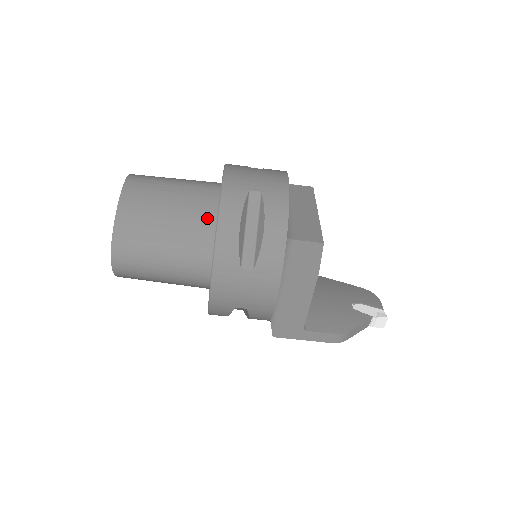
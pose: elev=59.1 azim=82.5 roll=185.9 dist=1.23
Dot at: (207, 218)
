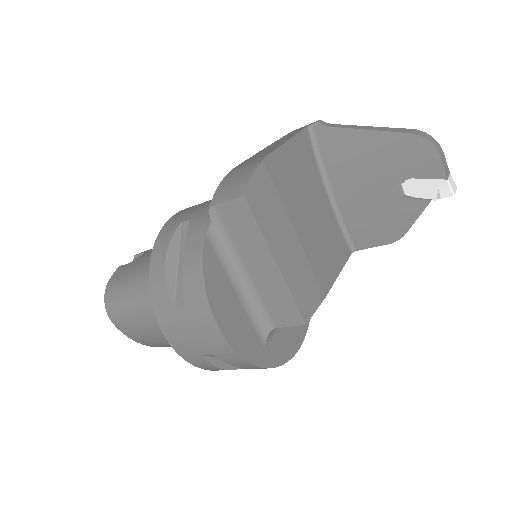
Dot at: occluded
